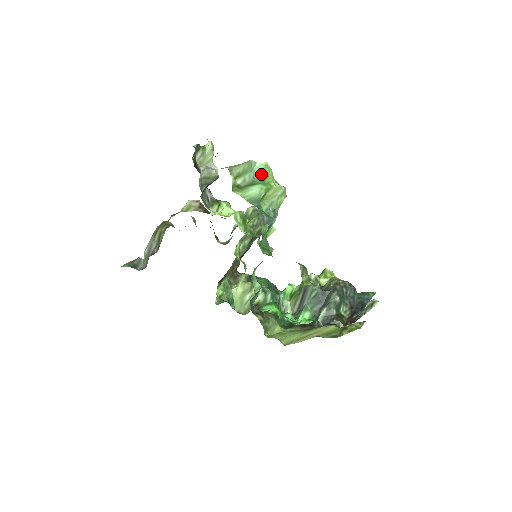
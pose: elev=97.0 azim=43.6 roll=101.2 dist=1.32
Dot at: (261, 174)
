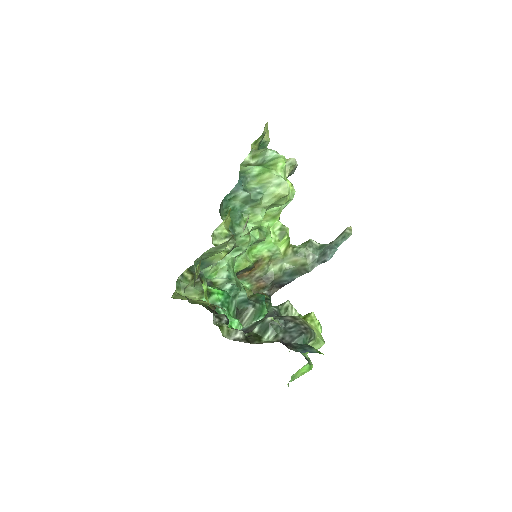
Dot at: (271, 161)
